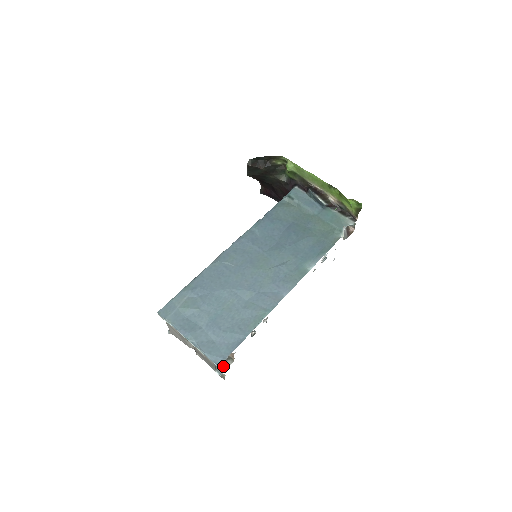
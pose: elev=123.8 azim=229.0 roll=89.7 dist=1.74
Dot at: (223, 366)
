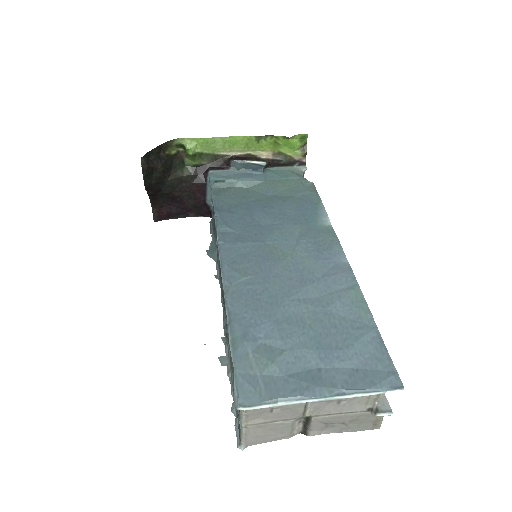
Dot at: (379, 400)
